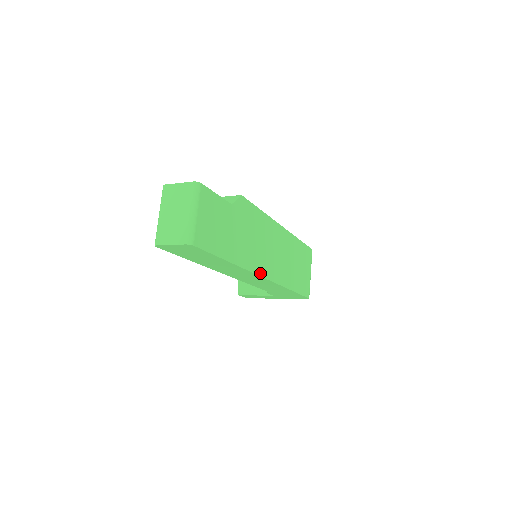
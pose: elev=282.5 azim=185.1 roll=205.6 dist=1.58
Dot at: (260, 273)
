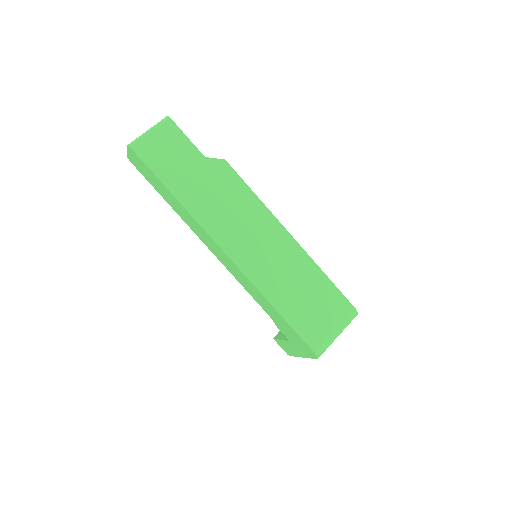
Dot at: (217, 240)
